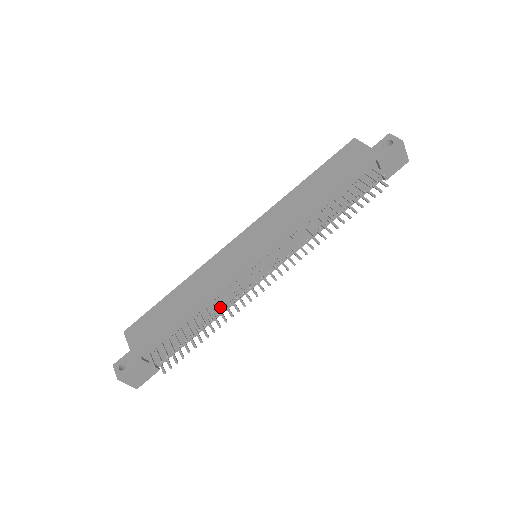
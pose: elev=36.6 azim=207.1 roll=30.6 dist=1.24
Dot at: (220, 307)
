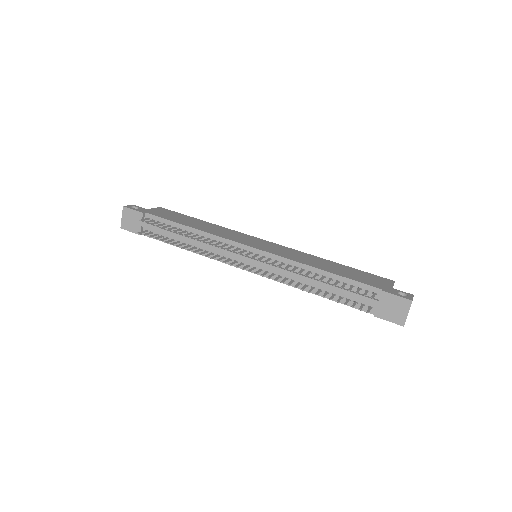
Dot at: (203, 245)
